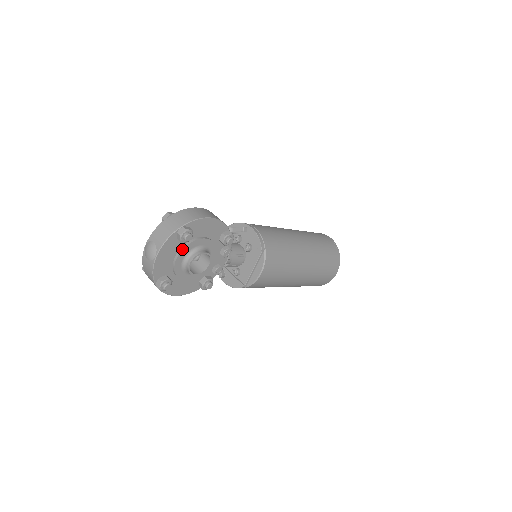
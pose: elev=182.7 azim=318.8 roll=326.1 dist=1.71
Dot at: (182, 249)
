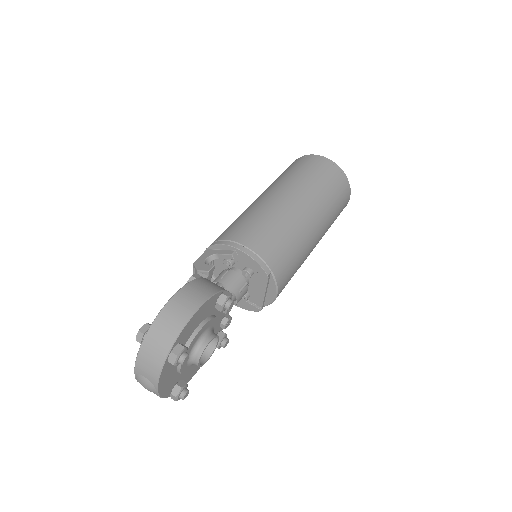
Dot at: occluded
